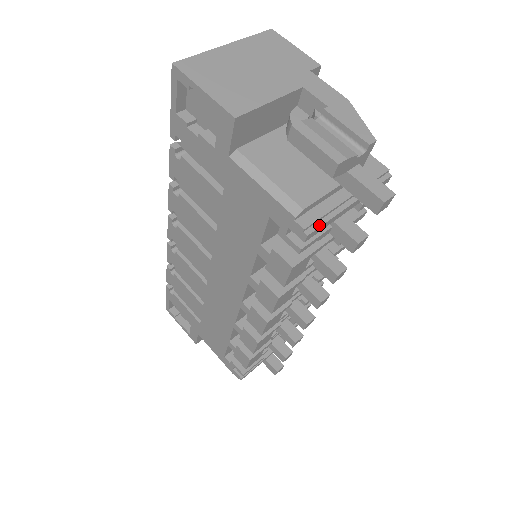
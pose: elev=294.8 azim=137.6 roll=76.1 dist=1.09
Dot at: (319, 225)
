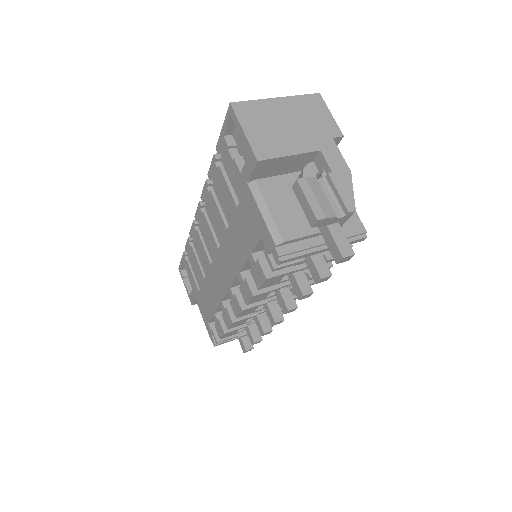
Dot at: (292, 257)
